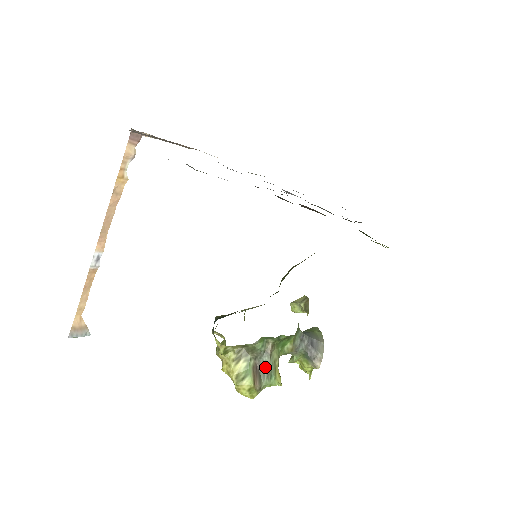
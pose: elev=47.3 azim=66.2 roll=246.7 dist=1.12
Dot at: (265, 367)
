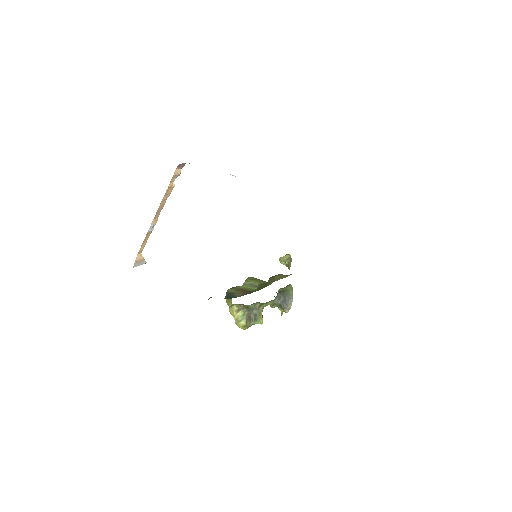
Dot at: (254, 315)
